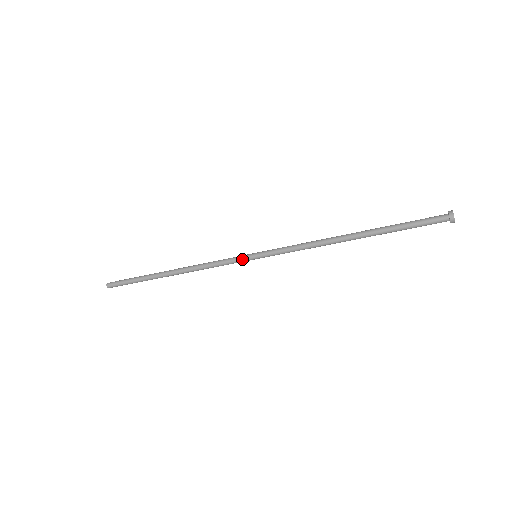
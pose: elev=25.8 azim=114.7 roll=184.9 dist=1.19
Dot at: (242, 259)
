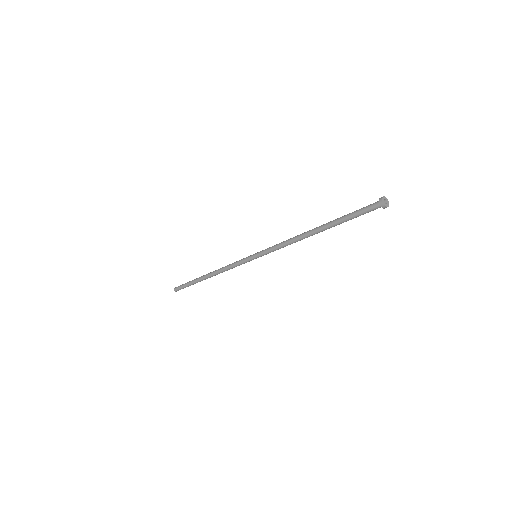
Dot at: (248, 261)
